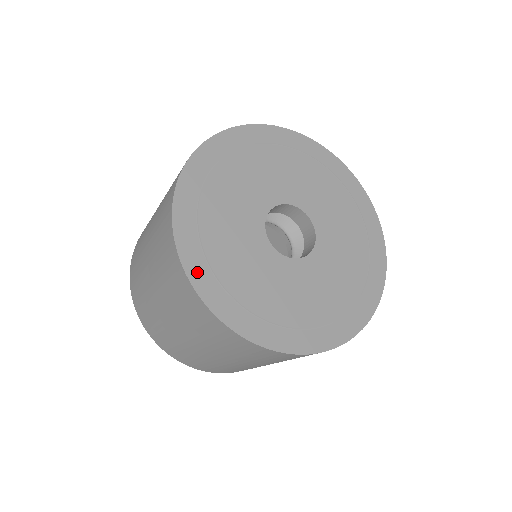
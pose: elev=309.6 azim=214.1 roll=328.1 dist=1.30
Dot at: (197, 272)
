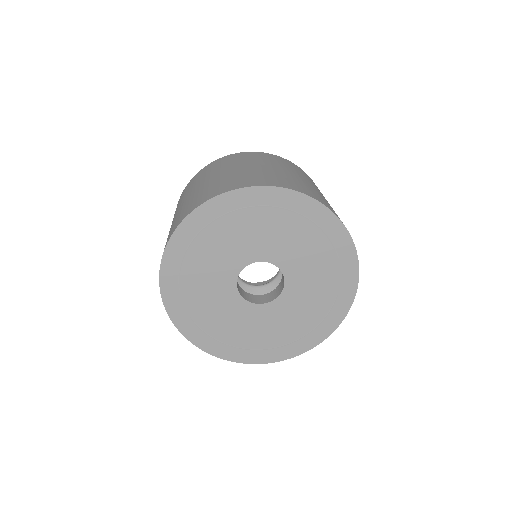
Dot at: (171, 258)
